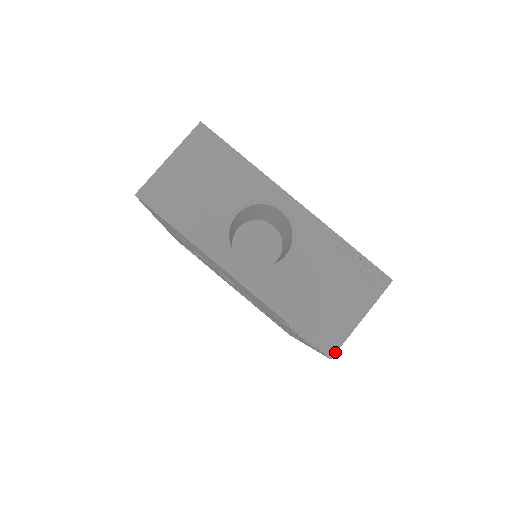
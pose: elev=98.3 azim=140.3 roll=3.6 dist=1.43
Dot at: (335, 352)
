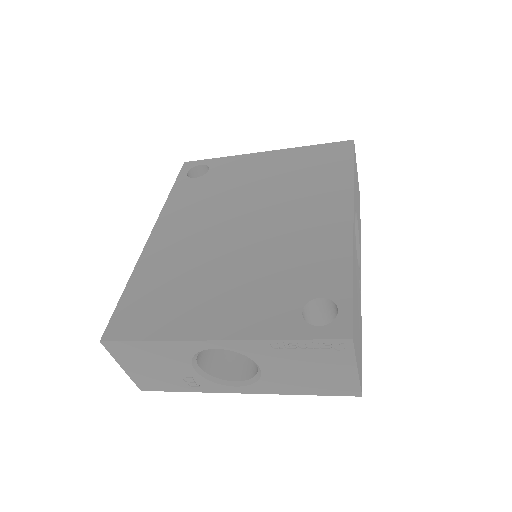
Dot at: (360, 393)
